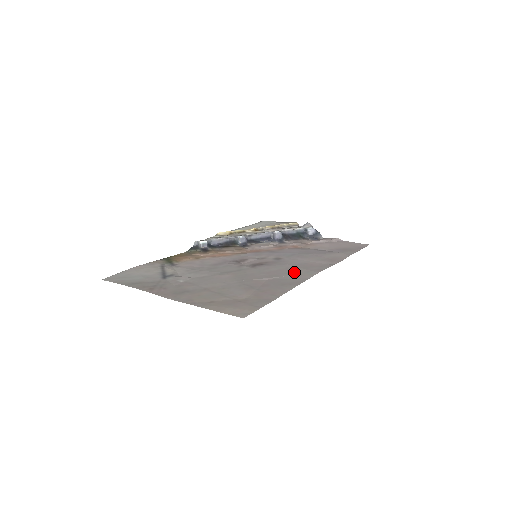
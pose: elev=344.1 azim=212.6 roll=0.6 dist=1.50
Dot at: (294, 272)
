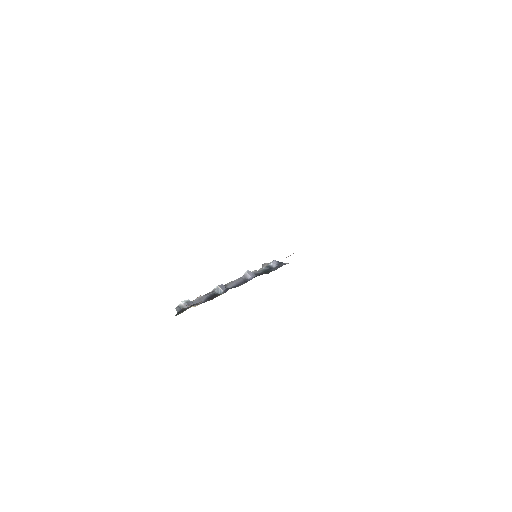
Dot at: occluded
